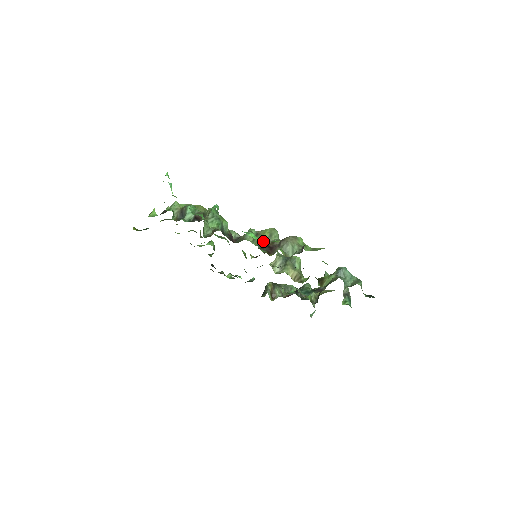
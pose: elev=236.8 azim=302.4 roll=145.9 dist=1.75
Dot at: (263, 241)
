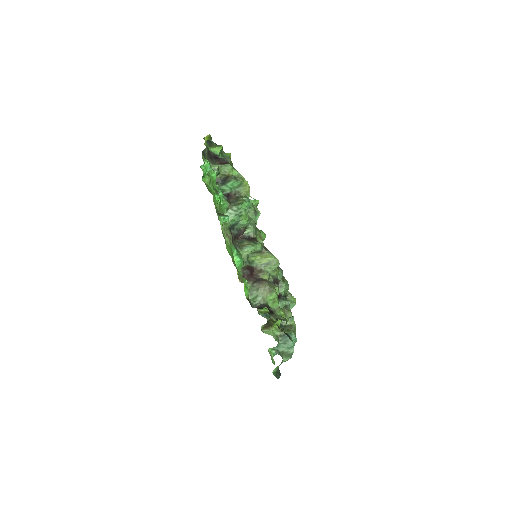
Dot at: (257, 262)
